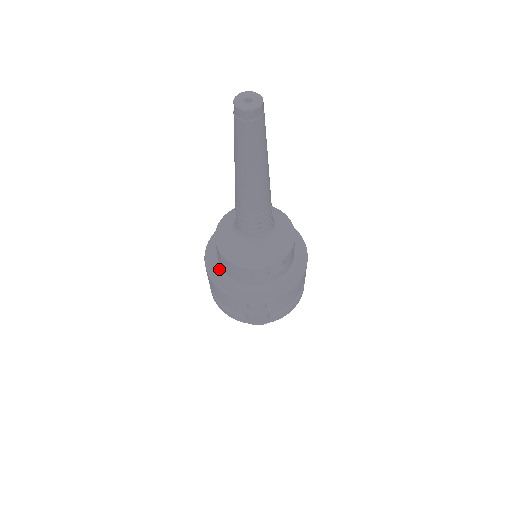
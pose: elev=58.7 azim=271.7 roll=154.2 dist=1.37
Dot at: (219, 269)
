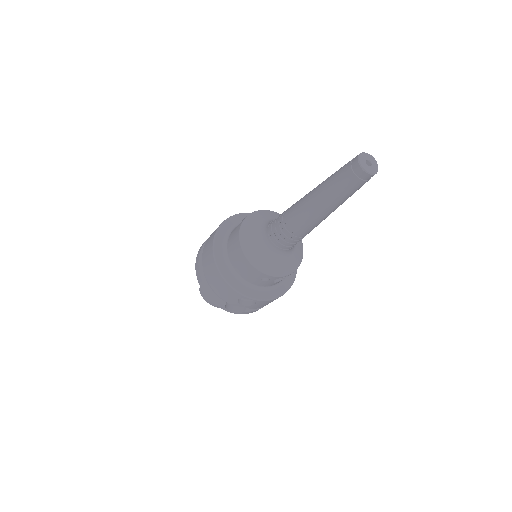
Dot at: (225, 258)
